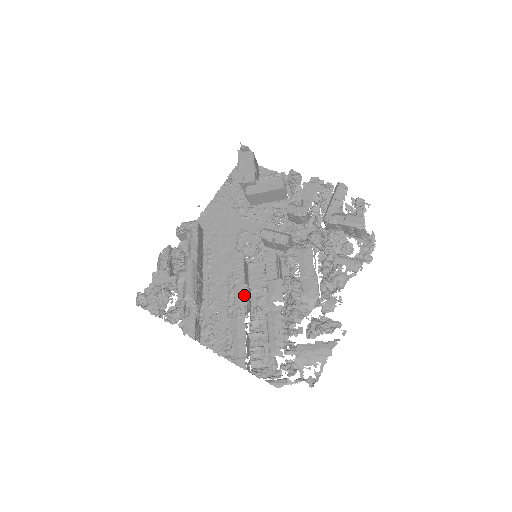
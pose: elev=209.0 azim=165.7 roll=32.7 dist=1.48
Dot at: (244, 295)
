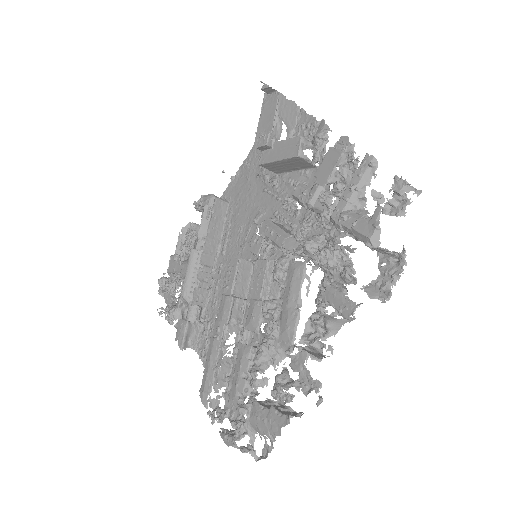
Dot at: (226, 311)
